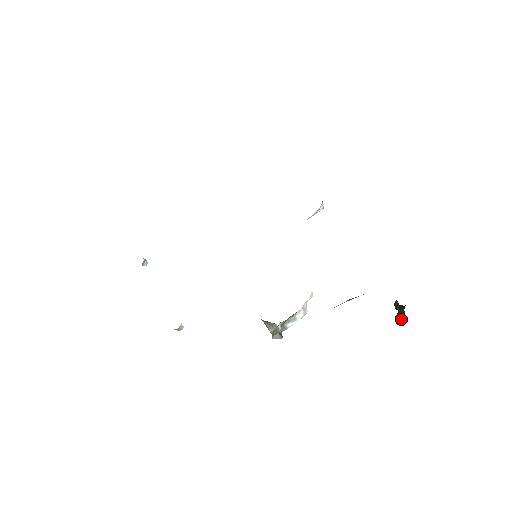
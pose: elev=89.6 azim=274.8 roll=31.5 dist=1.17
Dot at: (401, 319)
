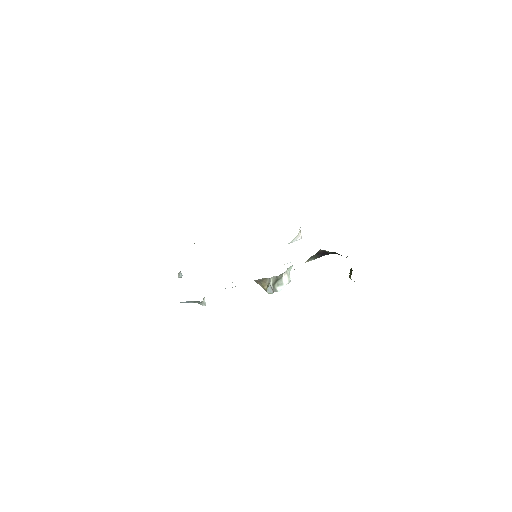
Dot at: occluded
